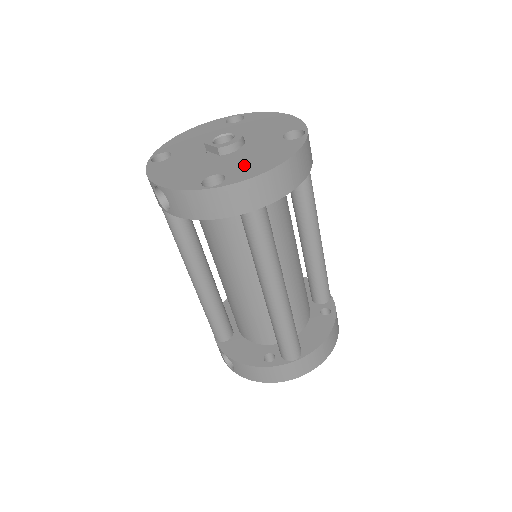
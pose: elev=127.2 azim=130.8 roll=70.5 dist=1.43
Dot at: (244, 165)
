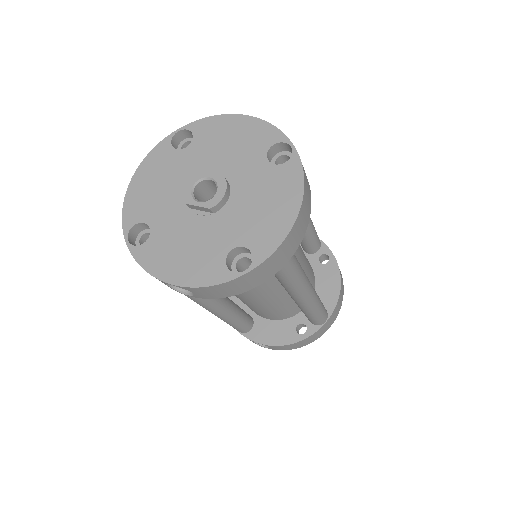
Dot at: (257, 224)
